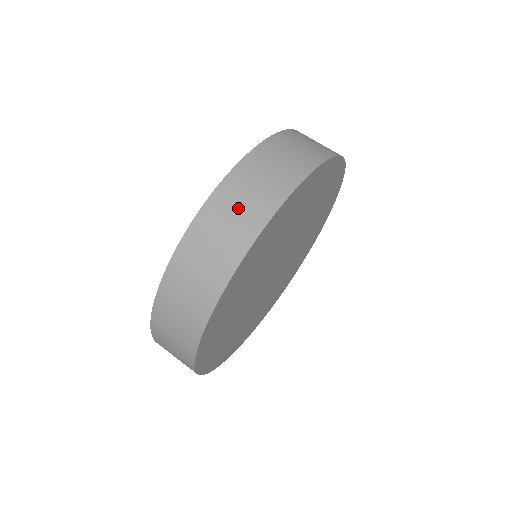
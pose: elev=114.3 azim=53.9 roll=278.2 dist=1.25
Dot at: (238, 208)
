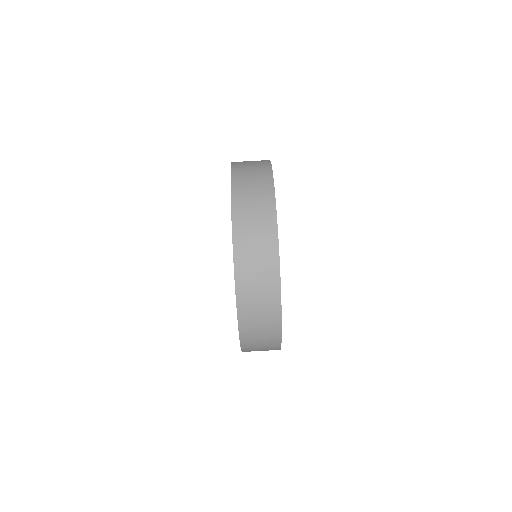
Dot at: (252, 193)
